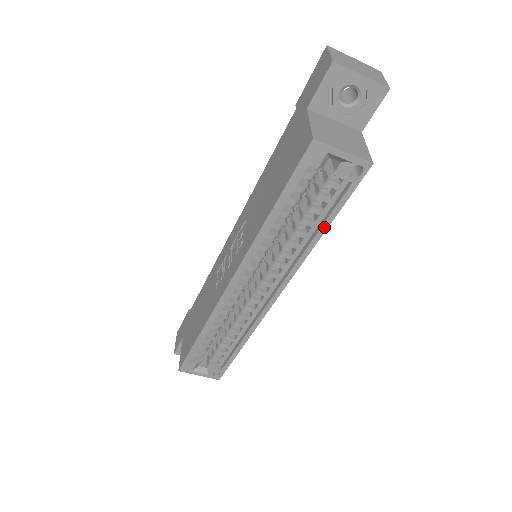
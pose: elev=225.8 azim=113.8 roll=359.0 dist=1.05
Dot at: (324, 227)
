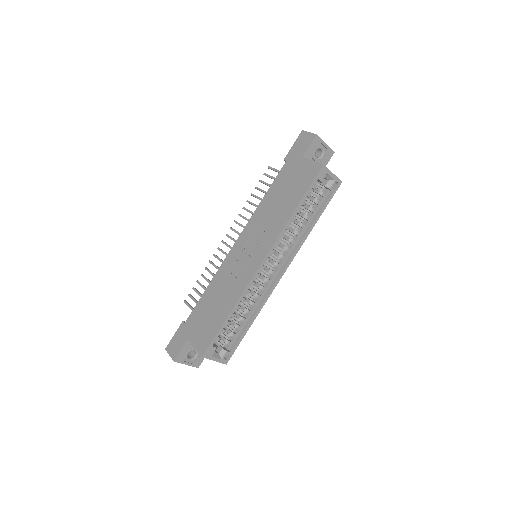
Dot at: (316, 220)
